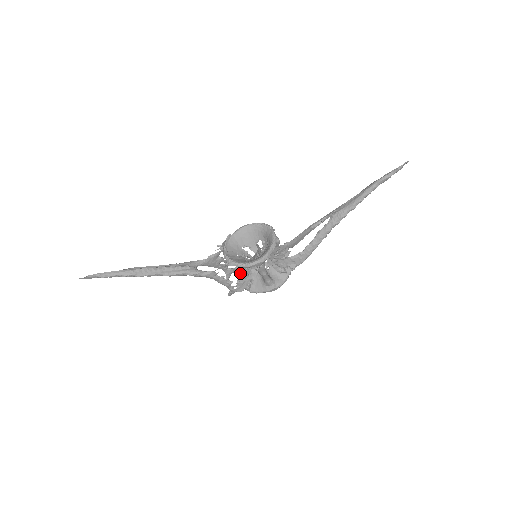
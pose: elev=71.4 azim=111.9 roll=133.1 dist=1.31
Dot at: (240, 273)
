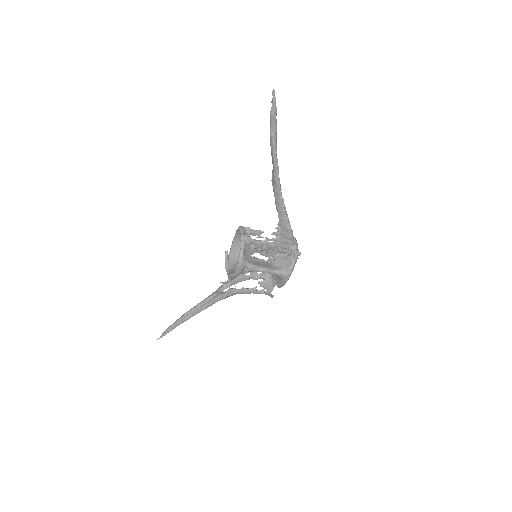
Dot at: (254, 278)
